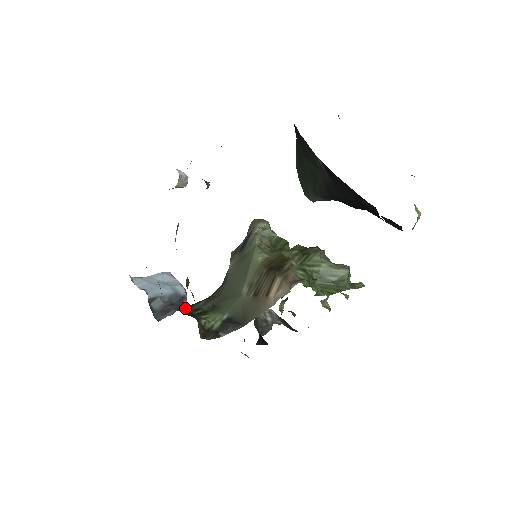
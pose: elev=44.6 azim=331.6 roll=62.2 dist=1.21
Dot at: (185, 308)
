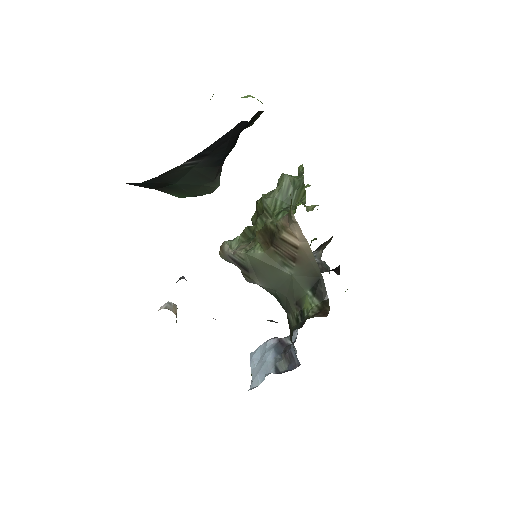
Dot at: occluded
